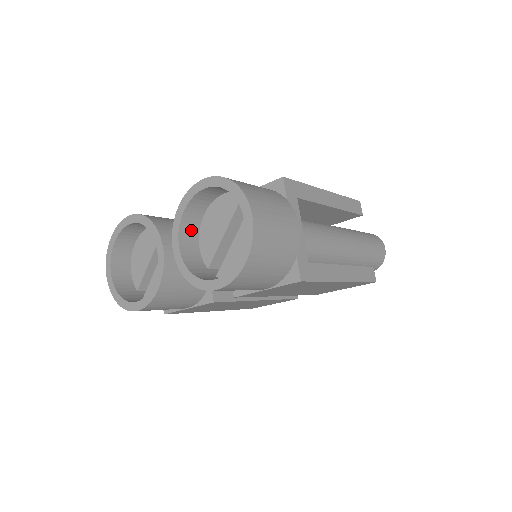
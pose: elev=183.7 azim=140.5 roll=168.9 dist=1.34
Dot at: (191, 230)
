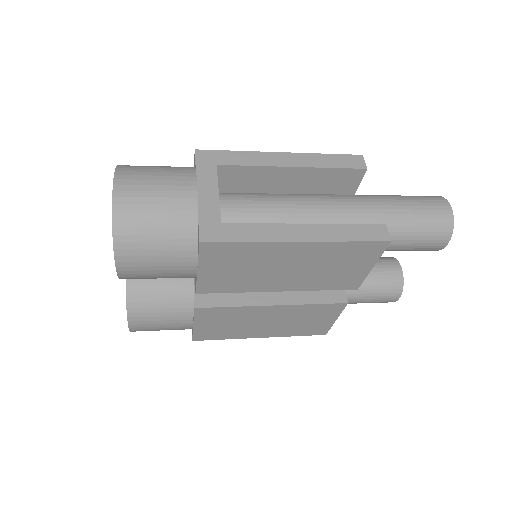
Dot at: occluded
